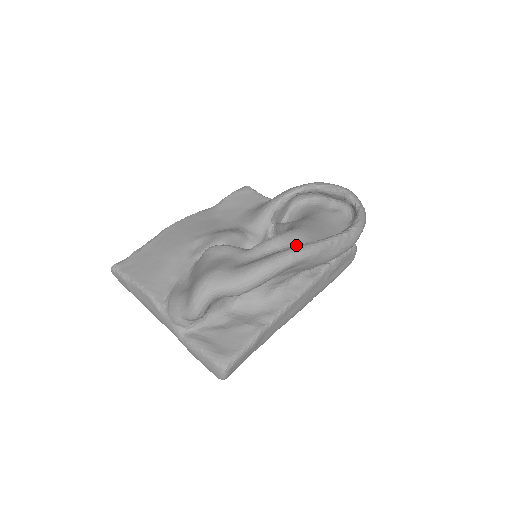
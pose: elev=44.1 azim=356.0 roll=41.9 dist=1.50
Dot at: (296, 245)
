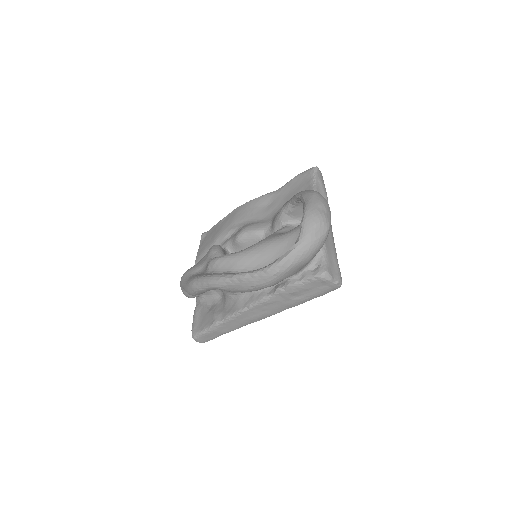
Dot at: (222, 271)
